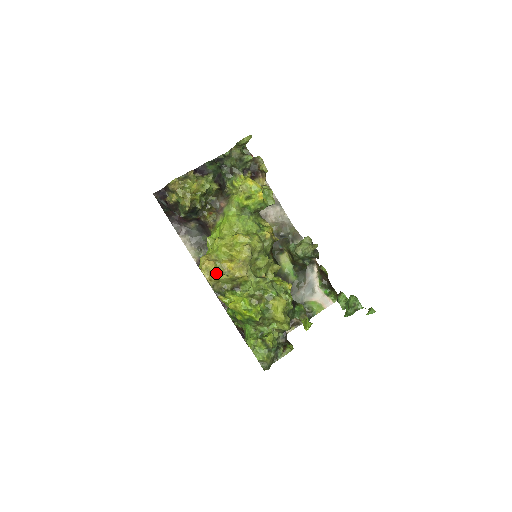
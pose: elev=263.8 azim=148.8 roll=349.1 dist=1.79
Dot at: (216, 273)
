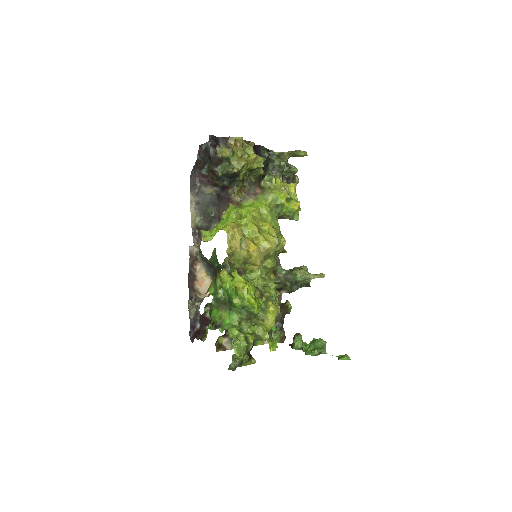
Dot at: (240, 245)
